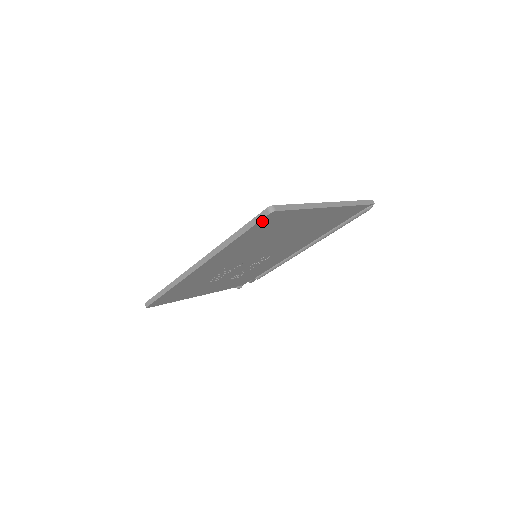
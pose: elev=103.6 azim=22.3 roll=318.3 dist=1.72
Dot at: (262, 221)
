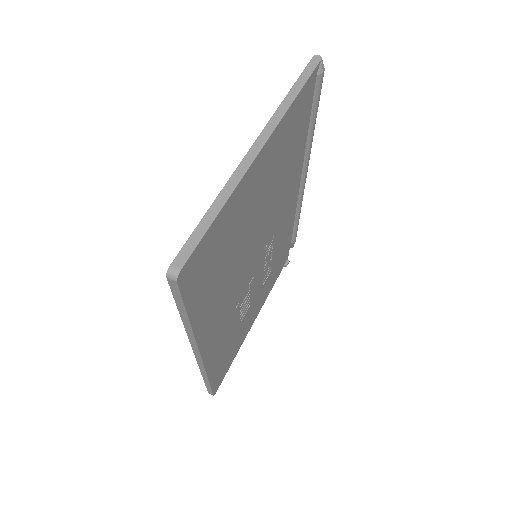
Dot at: (185, 288)
